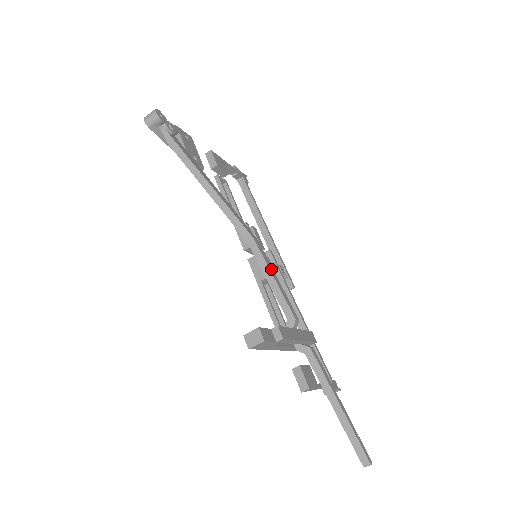
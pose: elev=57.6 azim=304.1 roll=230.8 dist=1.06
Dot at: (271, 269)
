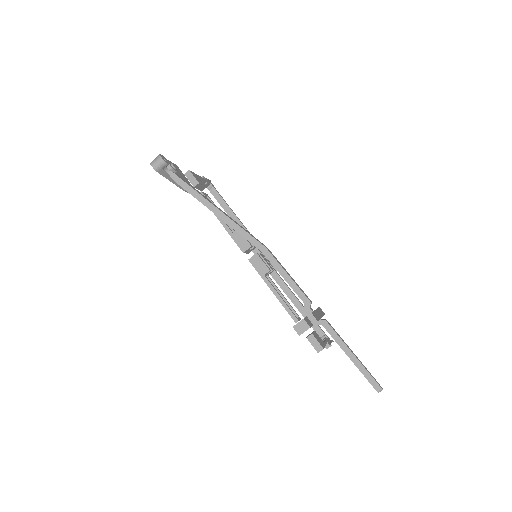
Dot at: (283, 268)
